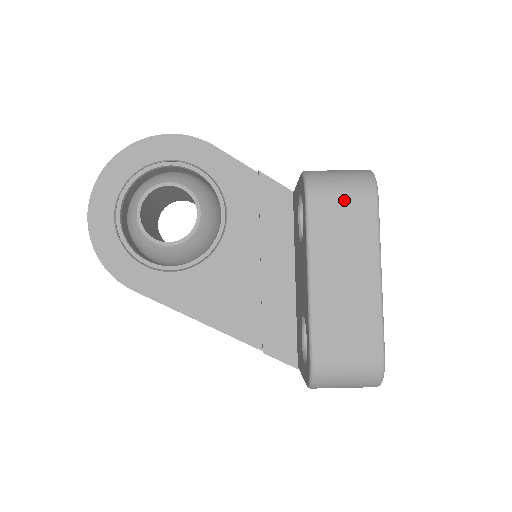
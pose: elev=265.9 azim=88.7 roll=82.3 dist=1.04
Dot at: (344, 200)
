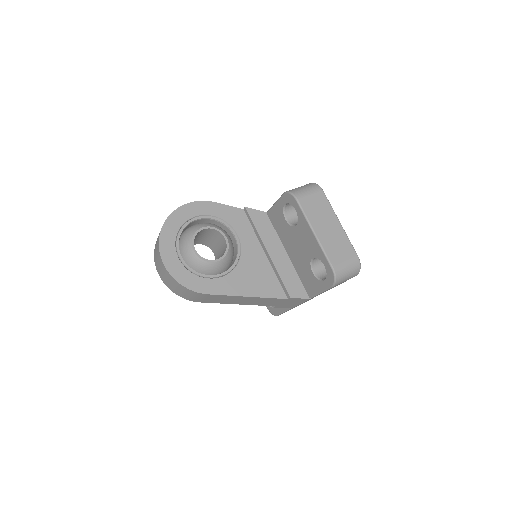
Dot at: (312, 196)
